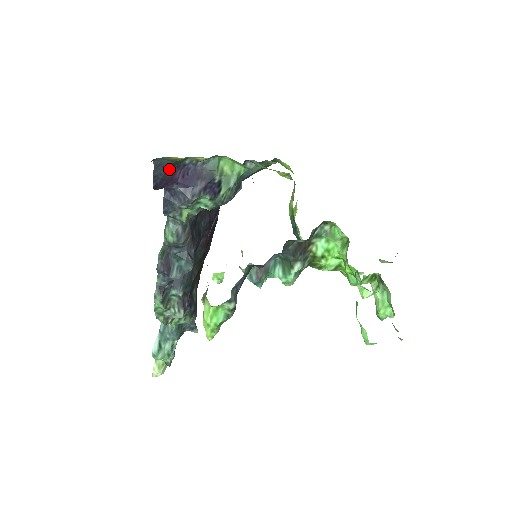
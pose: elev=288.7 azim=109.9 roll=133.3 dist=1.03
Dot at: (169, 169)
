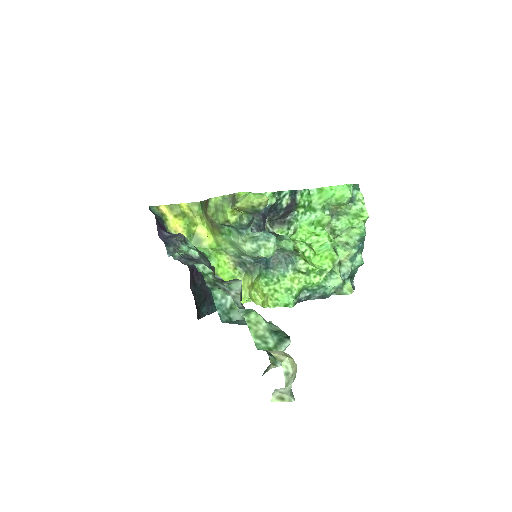
Dot at: (160, 221)
